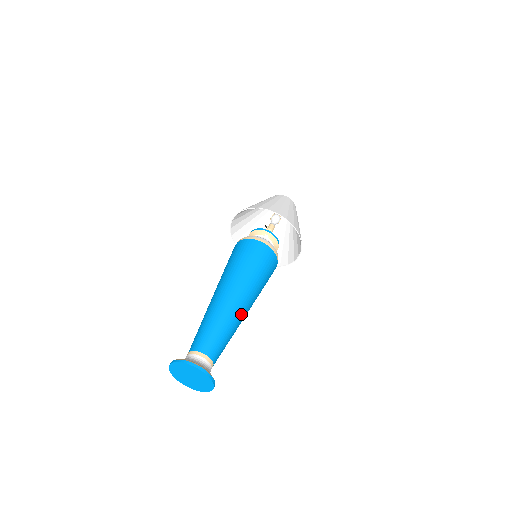
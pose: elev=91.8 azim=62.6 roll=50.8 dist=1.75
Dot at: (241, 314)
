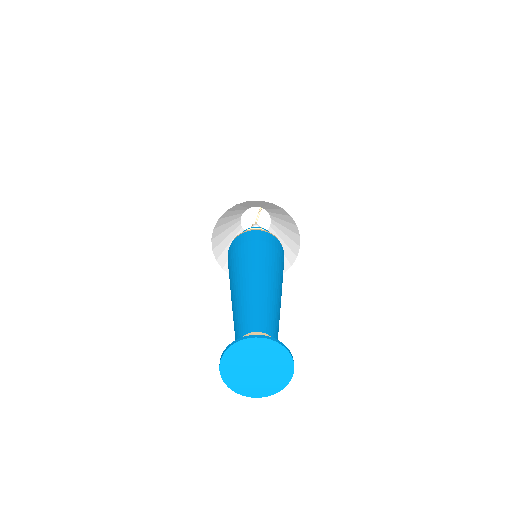
Dot at: (279, 296)
